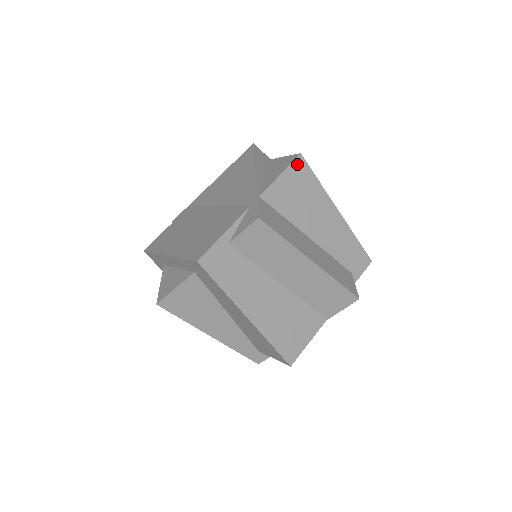
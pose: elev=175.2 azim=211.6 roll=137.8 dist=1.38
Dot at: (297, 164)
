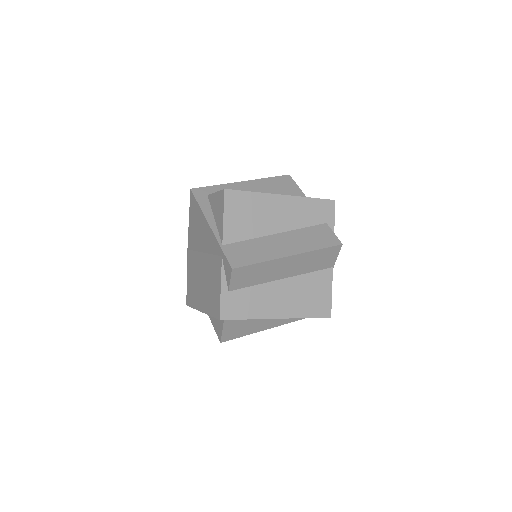
Dot at: (228, 198)
